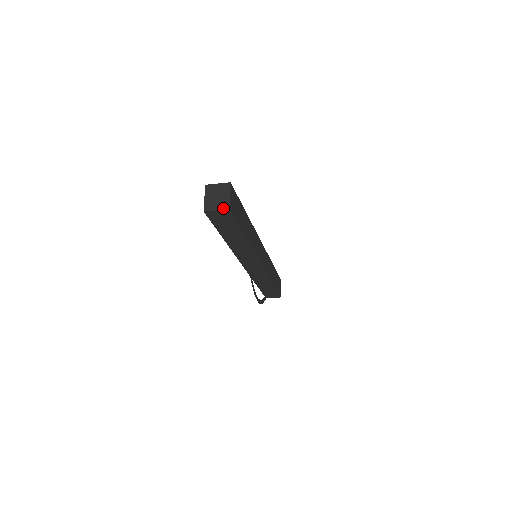
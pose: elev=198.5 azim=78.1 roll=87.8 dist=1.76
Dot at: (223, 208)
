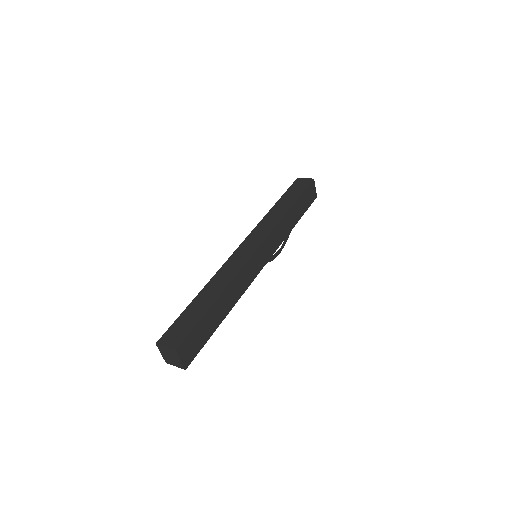
Dot at: (180, 367)
